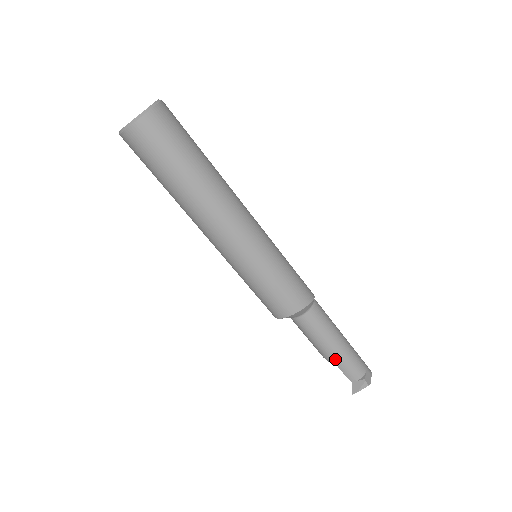
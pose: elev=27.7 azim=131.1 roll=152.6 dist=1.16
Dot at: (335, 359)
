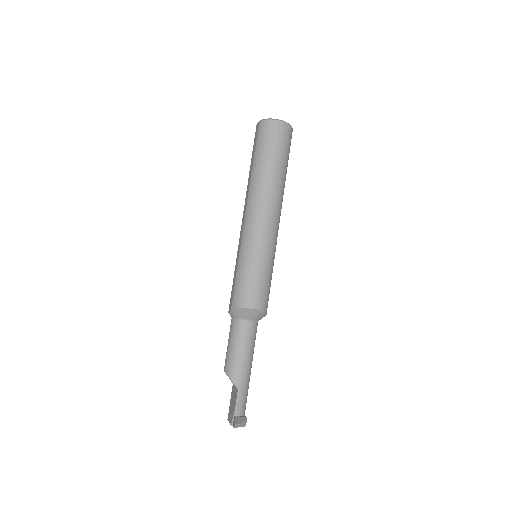
Dot at: (242, 381)
